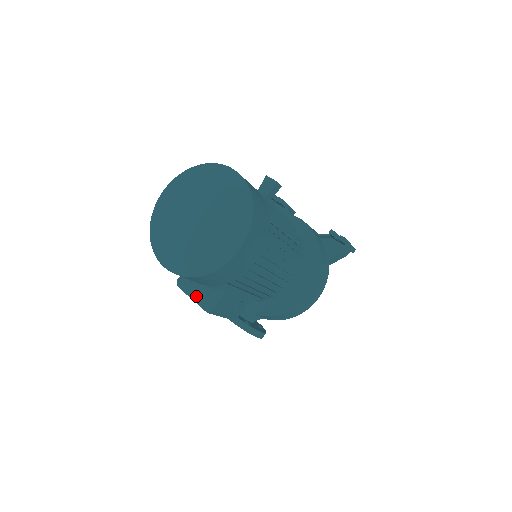
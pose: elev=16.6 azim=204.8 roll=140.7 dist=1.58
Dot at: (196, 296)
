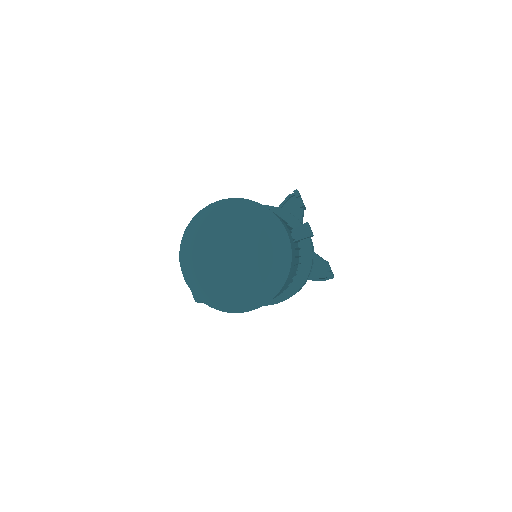
Dot at: occluded
